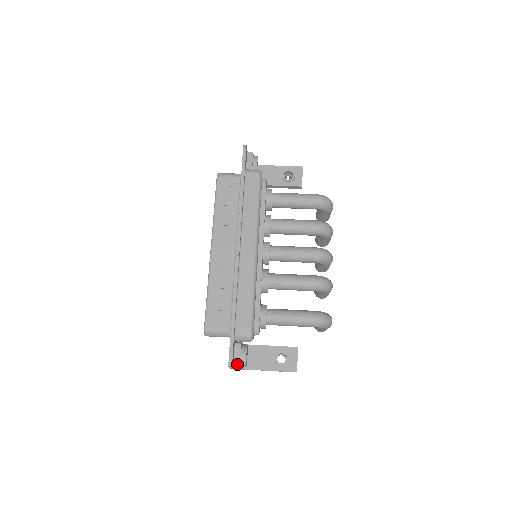
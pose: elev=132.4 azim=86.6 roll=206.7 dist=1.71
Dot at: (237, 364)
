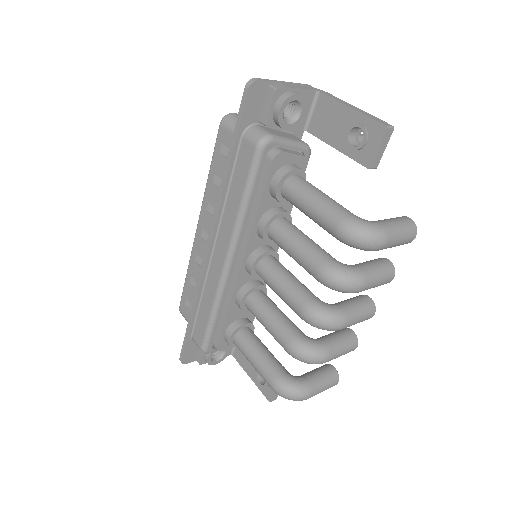
Dot at: (198, 361)
